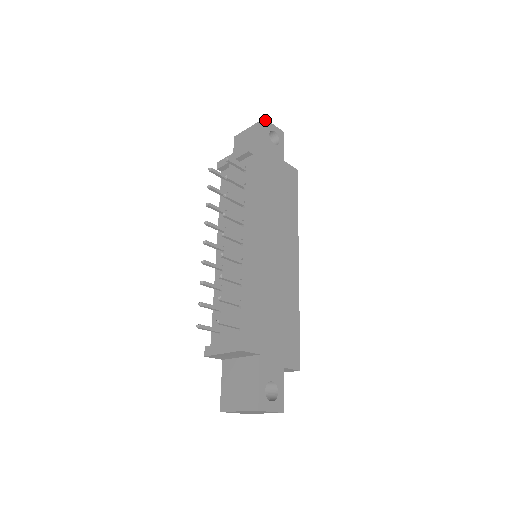
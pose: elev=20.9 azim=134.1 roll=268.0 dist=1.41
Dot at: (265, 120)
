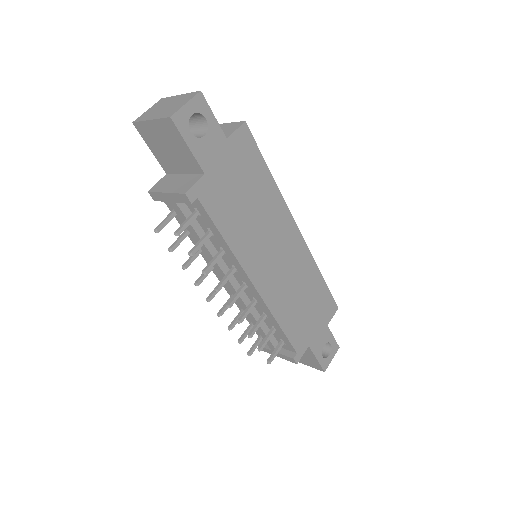
Dot at: (173, 119)
